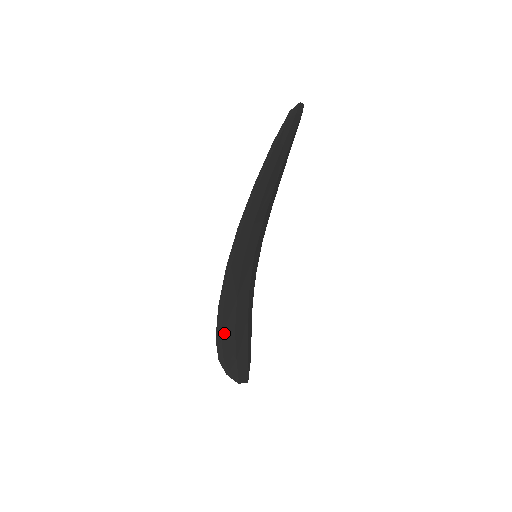
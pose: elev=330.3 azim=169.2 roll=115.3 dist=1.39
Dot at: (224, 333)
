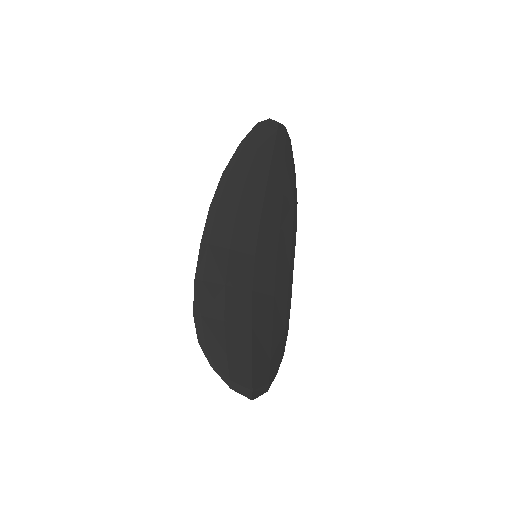
Dot at: (206, 314)
